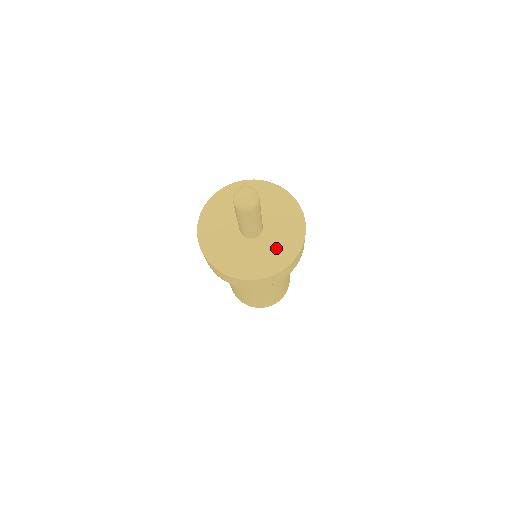
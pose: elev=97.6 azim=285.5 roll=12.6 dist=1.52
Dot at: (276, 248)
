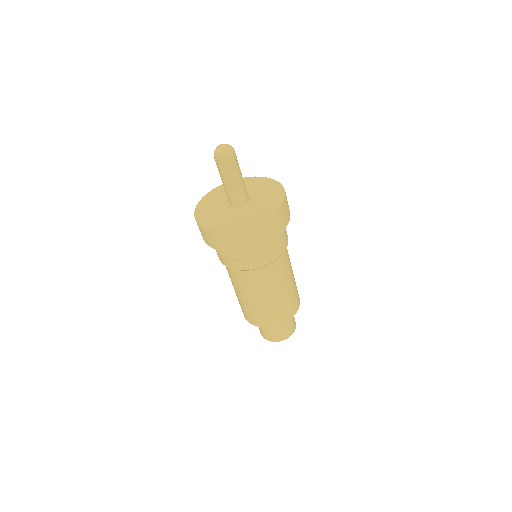
Dot at: (235, 219)
